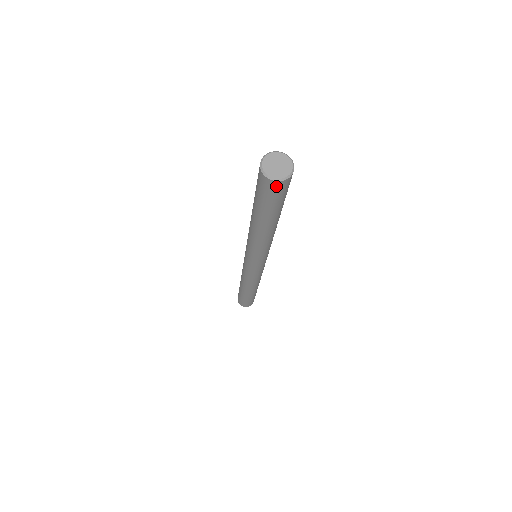
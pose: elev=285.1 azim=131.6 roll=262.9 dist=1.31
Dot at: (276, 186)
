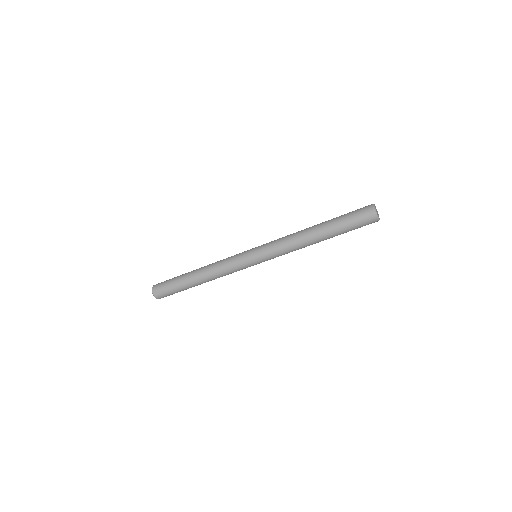
Dot at: (370, 212)
